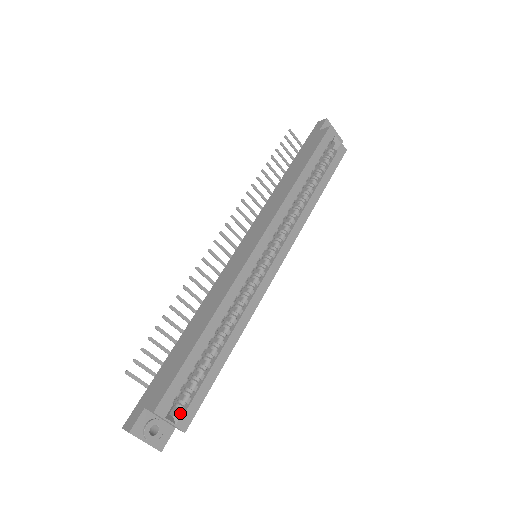
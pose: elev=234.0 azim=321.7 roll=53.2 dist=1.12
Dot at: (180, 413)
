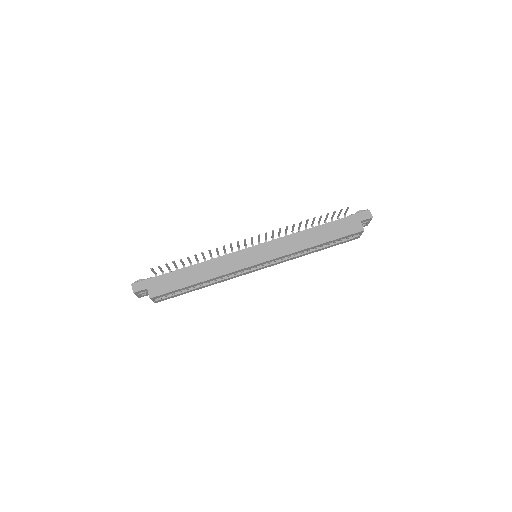
Dot at: (159, 299)
